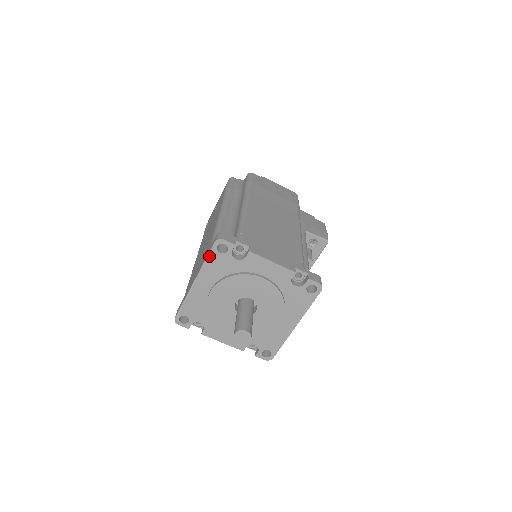
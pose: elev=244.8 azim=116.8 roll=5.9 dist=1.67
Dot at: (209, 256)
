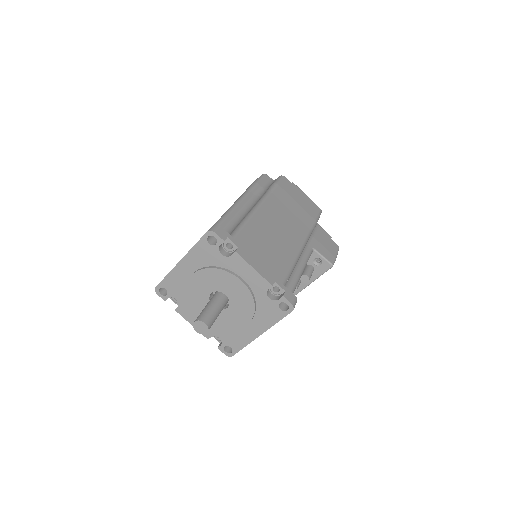
Dot at: (199, 243)
